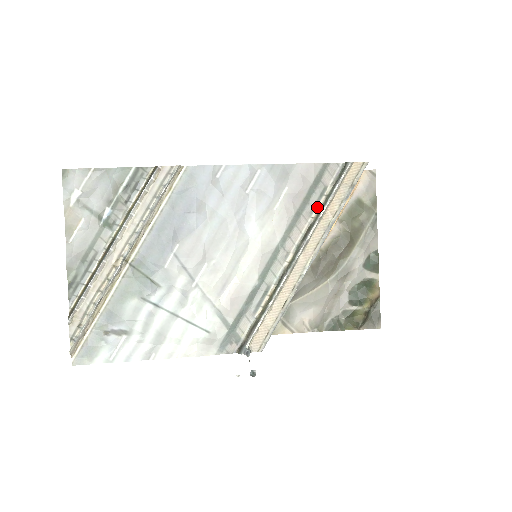
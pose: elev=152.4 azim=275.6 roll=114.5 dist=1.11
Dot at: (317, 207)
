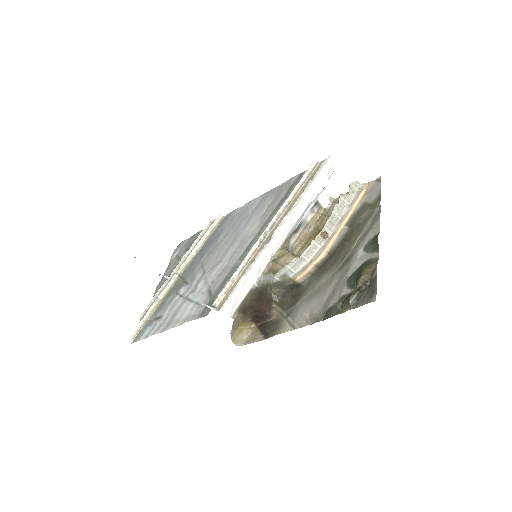
Dot at: occluded
